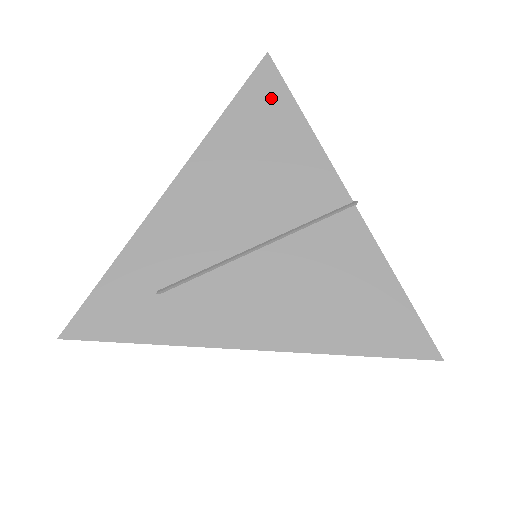
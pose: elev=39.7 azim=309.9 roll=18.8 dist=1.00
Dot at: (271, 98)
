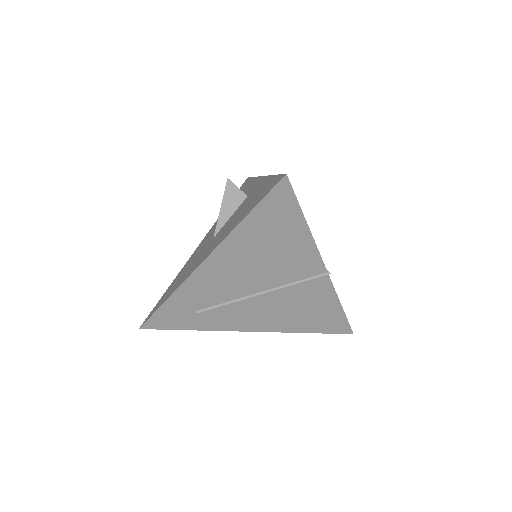
Dot at: (283, 210)
